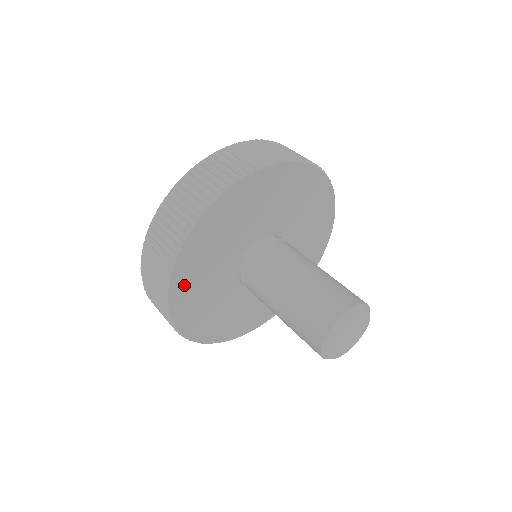
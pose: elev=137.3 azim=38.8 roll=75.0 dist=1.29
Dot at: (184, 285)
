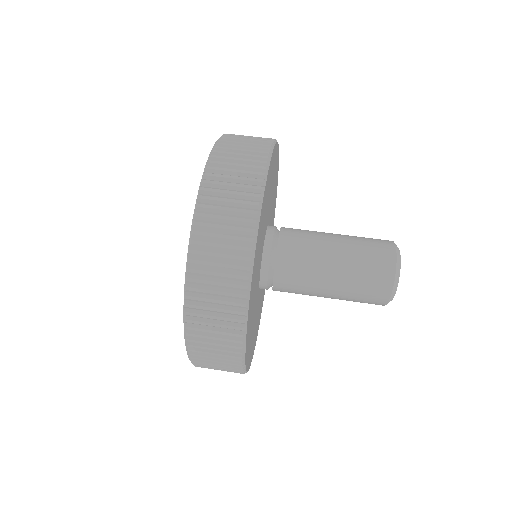
Dot at: (256, 259)
